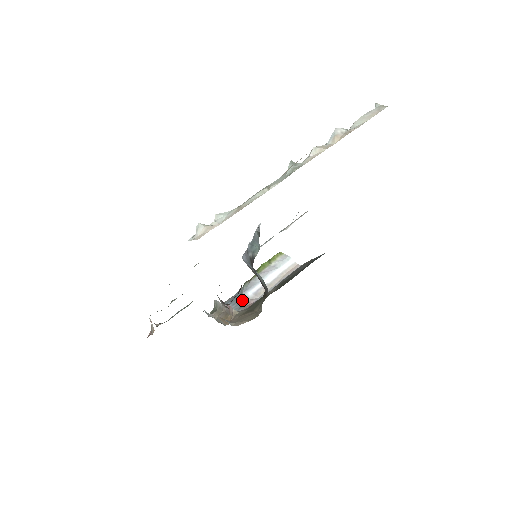
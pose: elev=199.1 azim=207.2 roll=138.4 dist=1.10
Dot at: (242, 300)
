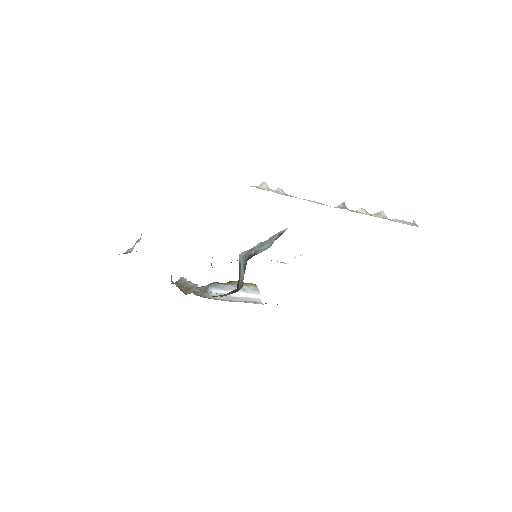
Dot at: occluded
